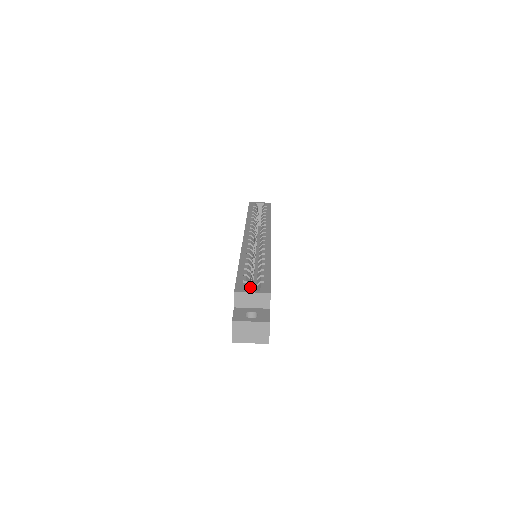
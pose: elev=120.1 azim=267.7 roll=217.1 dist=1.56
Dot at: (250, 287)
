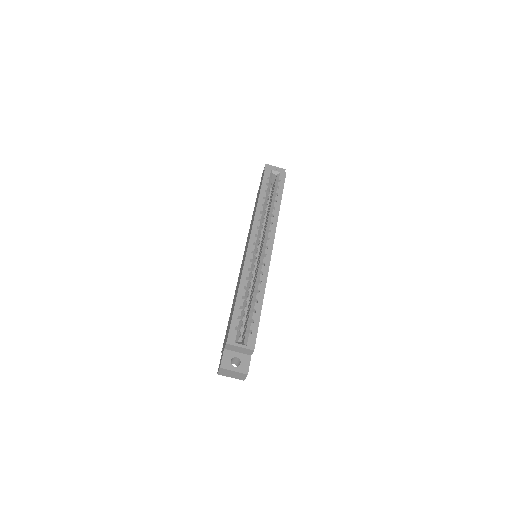
Dot at: occluded
